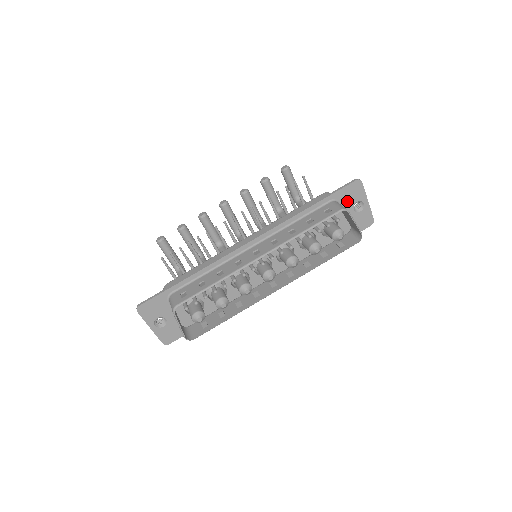
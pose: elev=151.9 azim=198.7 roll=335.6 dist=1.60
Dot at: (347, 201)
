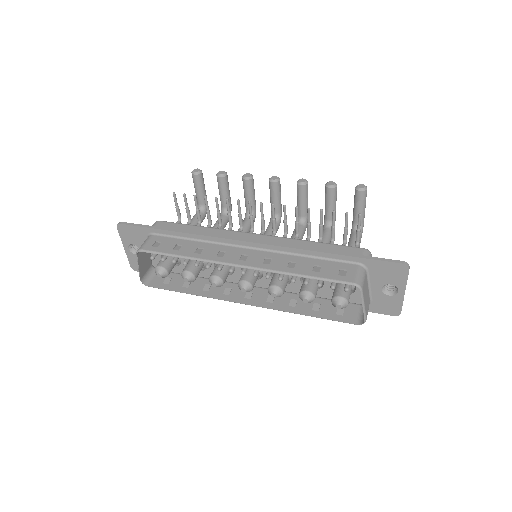
Dot at: (379, 276)
